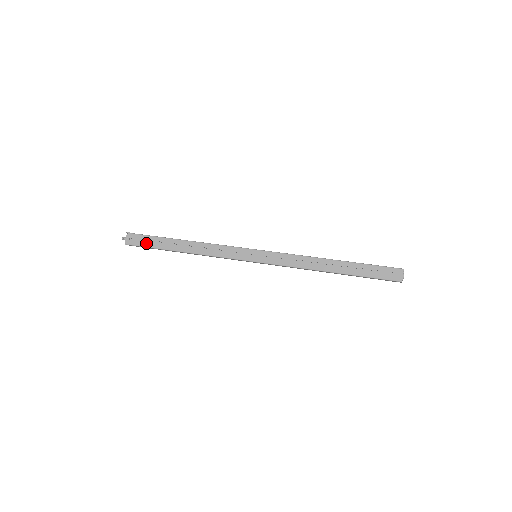
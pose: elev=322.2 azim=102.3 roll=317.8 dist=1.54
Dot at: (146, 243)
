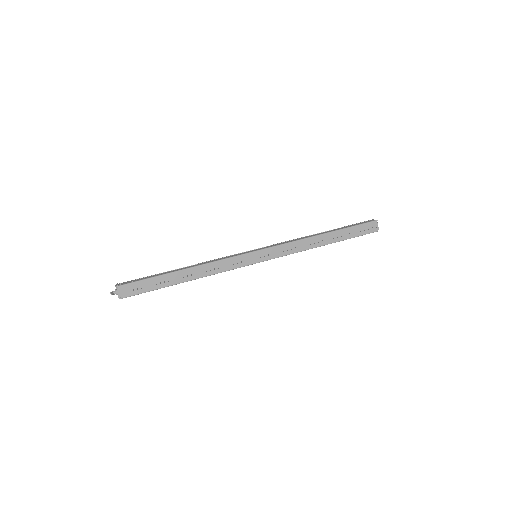
Dot at: (143, 289)
